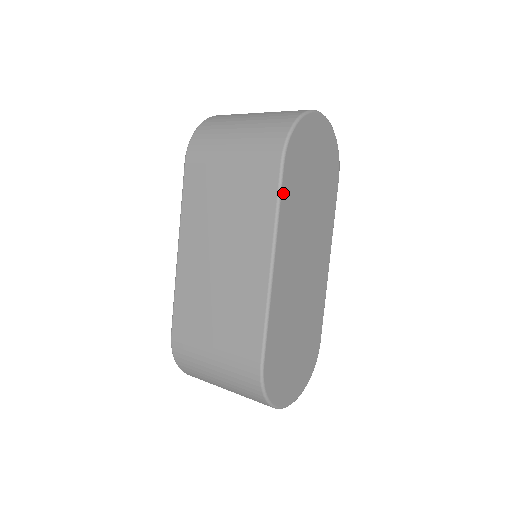
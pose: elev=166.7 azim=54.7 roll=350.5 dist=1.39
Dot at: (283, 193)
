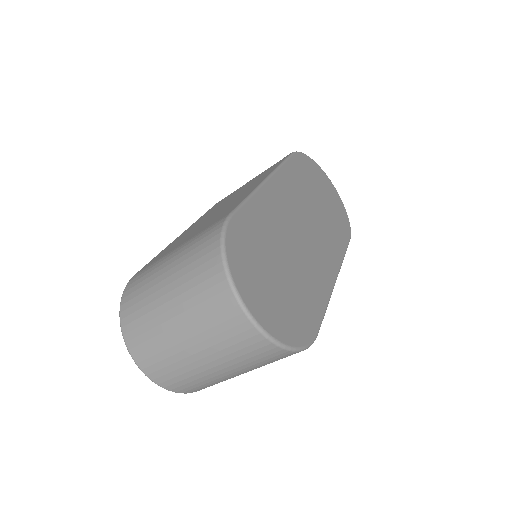
Dot at: (289, 163)
